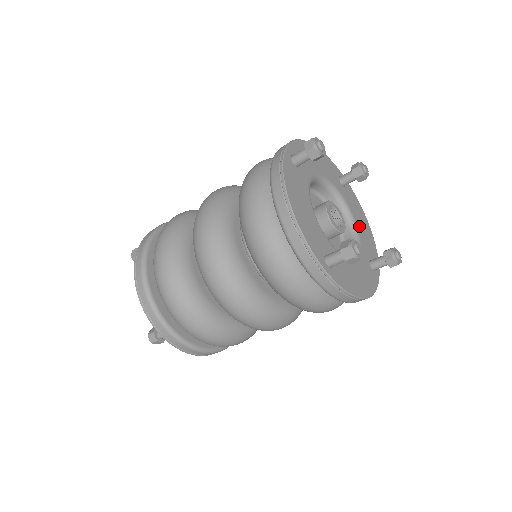
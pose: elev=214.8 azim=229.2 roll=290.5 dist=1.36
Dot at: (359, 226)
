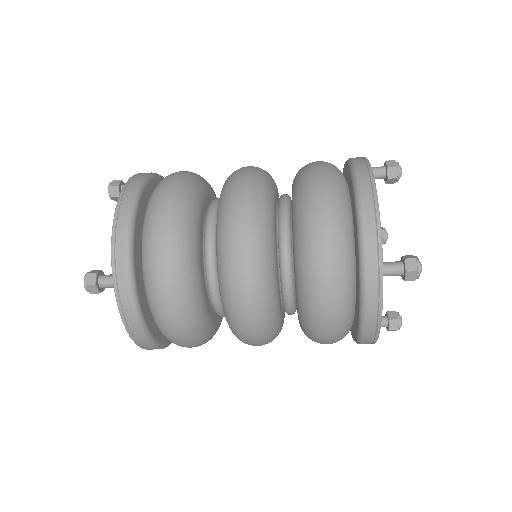
Dot at: occluded
